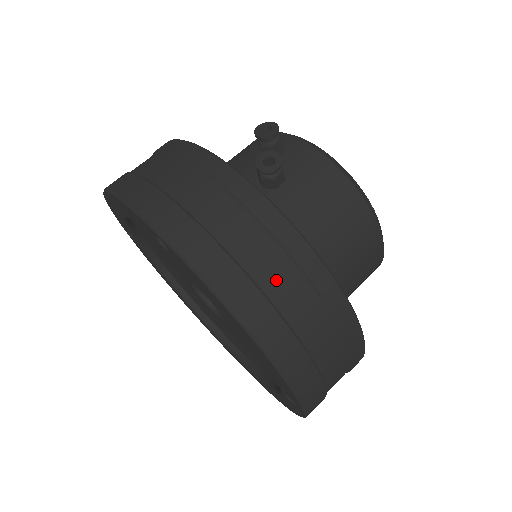
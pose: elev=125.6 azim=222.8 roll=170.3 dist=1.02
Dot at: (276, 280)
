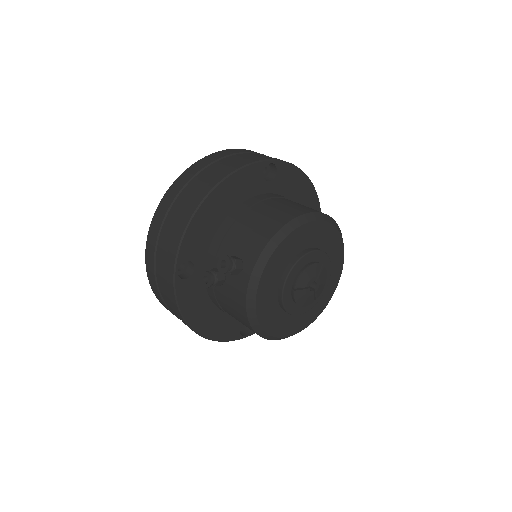
Dot at: (173, 310)
